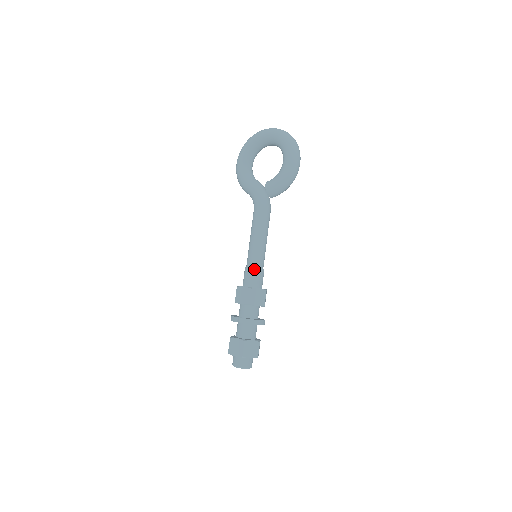
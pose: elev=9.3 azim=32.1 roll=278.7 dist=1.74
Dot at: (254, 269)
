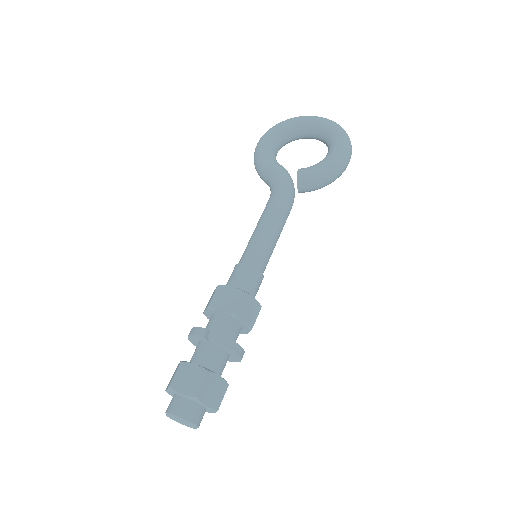
Dot at: (253, 268)
